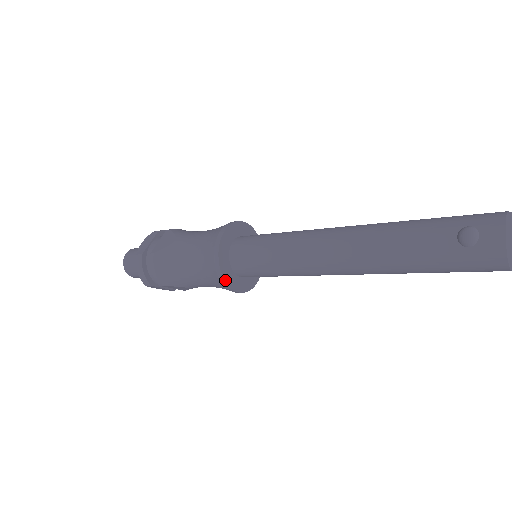
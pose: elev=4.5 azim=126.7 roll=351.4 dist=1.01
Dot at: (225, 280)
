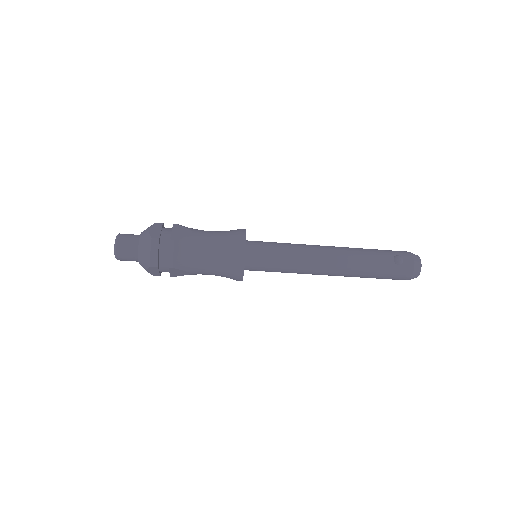
Dot at: occluded
